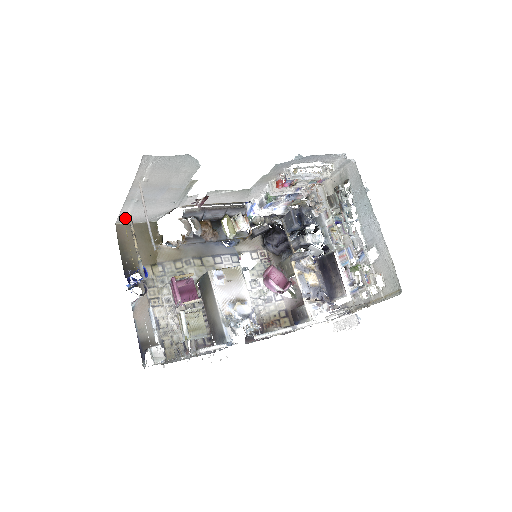
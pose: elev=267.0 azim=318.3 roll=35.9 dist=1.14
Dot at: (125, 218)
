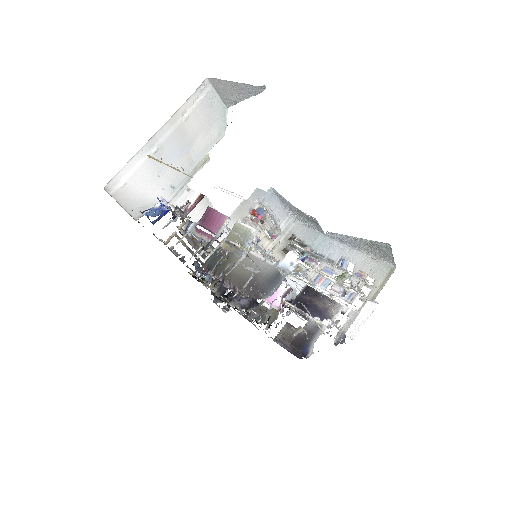
Dot at: (119, 183)
